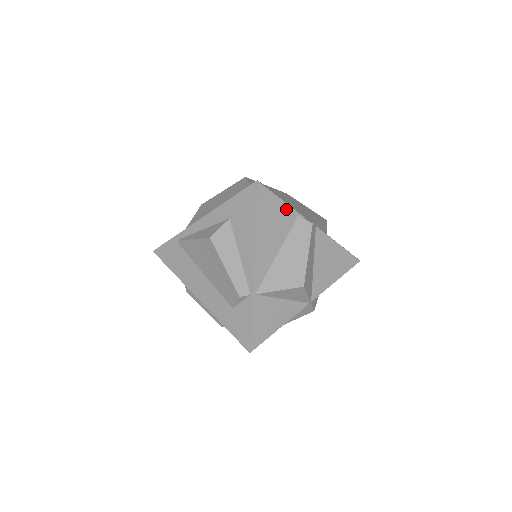
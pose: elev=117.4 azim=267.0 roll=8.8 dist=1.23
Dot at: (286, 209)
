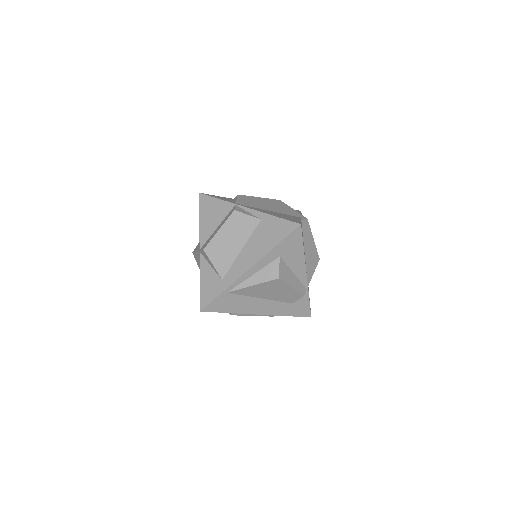
Dot at: (301, 224)
